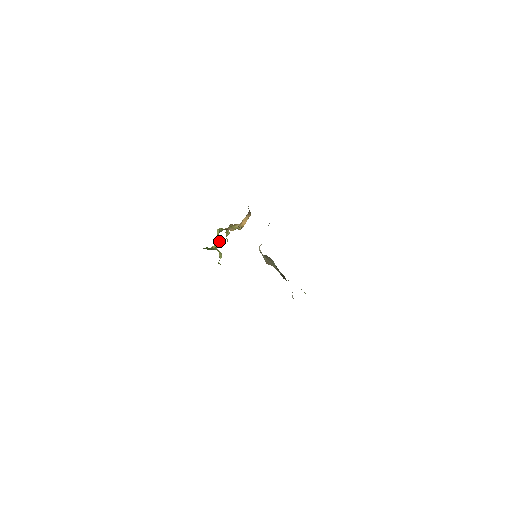
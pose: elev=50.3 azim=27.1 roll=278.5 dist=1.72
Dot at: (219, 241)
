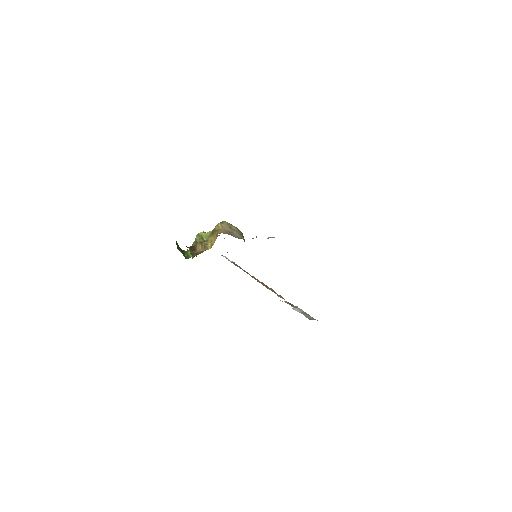
Dot at: occluded
